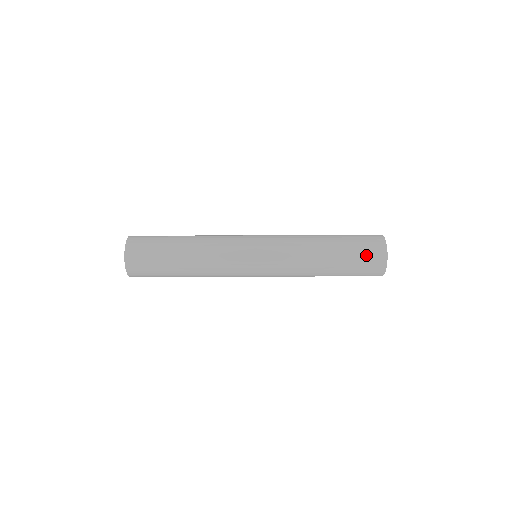
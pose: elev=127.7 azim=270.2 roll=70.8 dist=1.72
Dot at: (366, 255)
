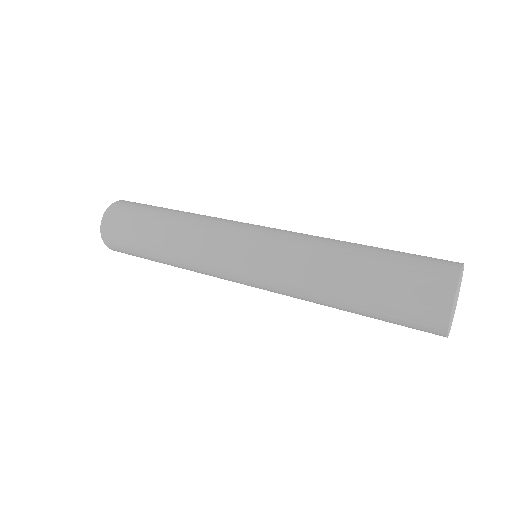
Dot at: (408, 310)
